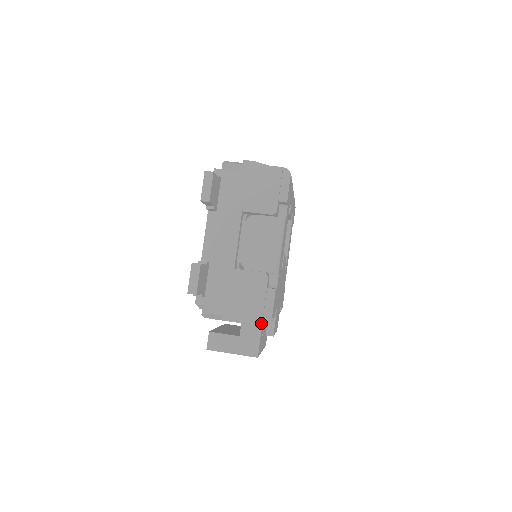
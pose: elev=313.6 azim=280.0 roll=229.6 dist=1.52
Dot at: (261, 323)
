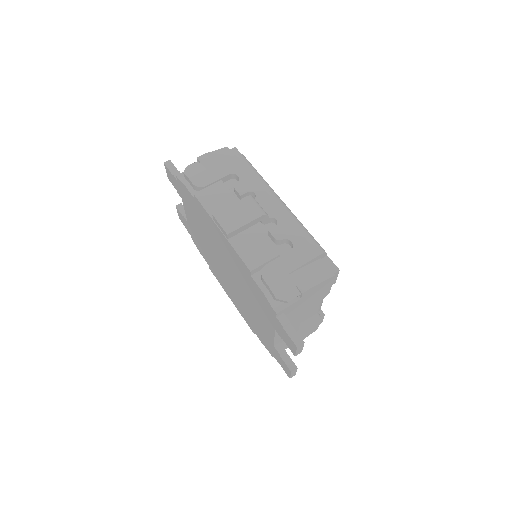
Dot at: occluded
